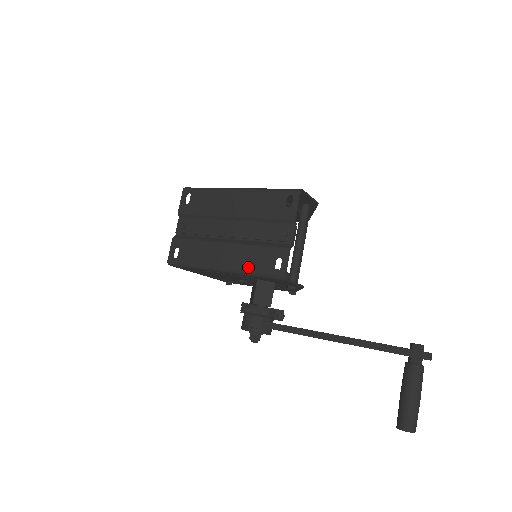
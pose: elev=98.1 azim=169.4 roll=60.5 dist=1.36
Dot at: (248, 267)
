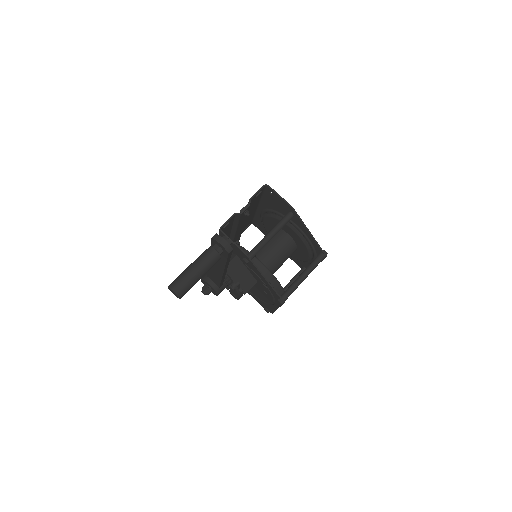
Dot at: occluded
